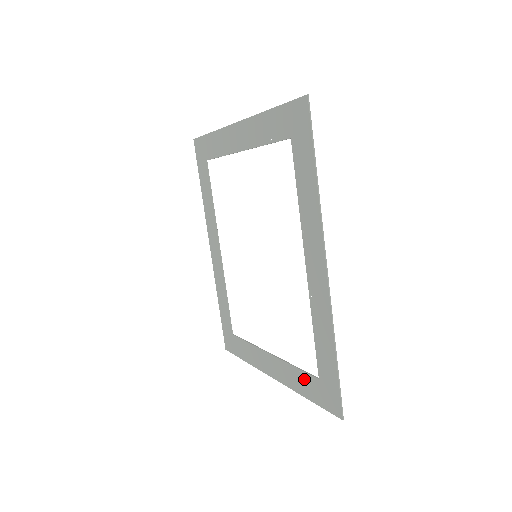
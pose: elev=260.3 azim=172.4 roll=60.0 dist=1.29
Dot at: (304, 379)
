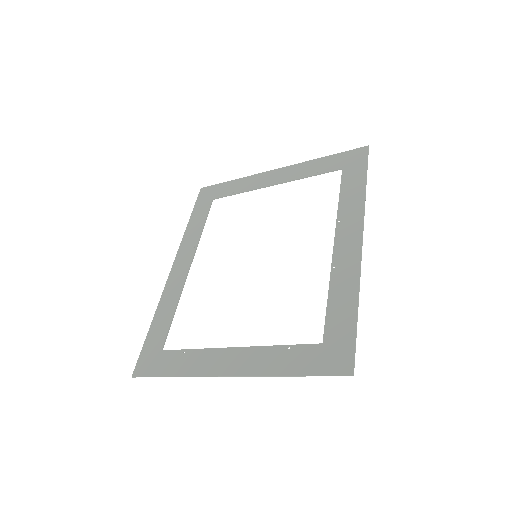
Dot at: (295, 353)
